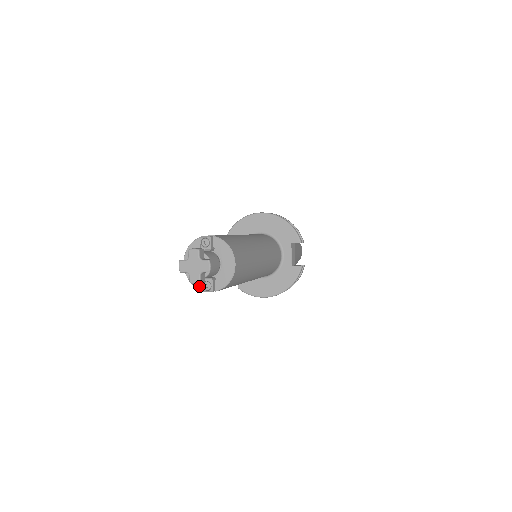
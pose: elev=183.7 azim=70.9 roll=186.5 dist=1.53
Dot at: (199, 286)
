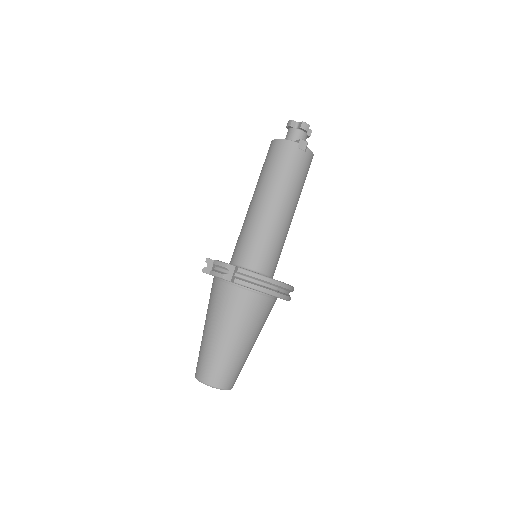
Dot at: (293, 142)
